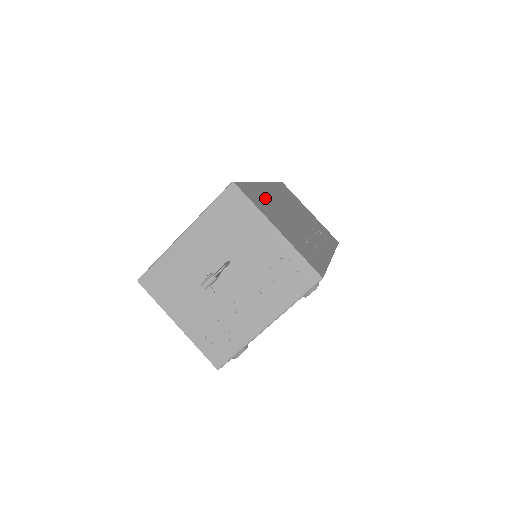
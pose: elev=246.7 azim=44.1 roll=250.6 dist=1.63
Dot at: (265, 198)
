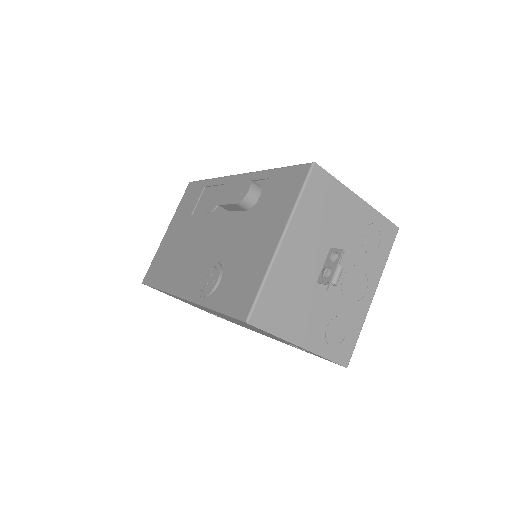
Dot at: occluded
